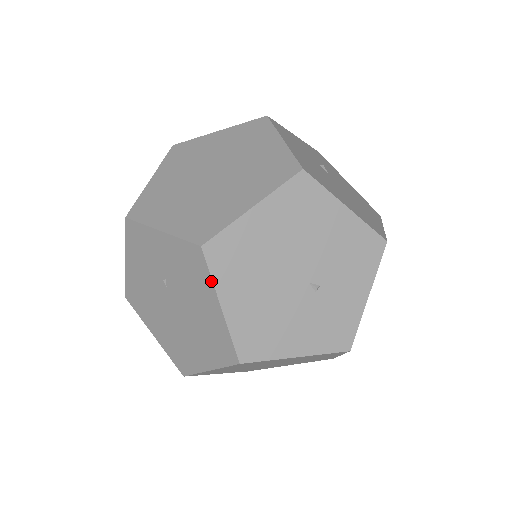
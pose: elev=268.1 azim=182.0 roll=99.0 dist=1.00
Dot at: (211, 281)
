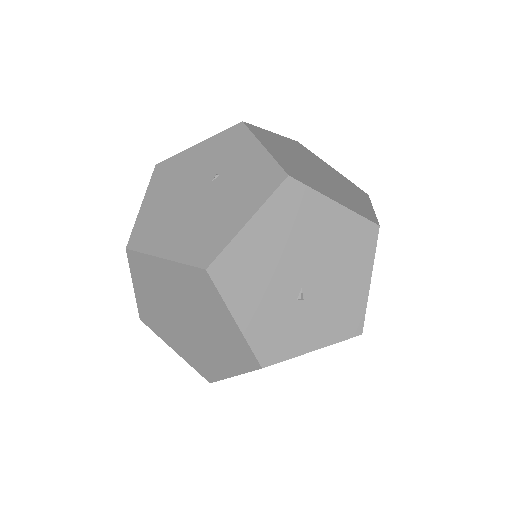
Dot at: (265, 200)
